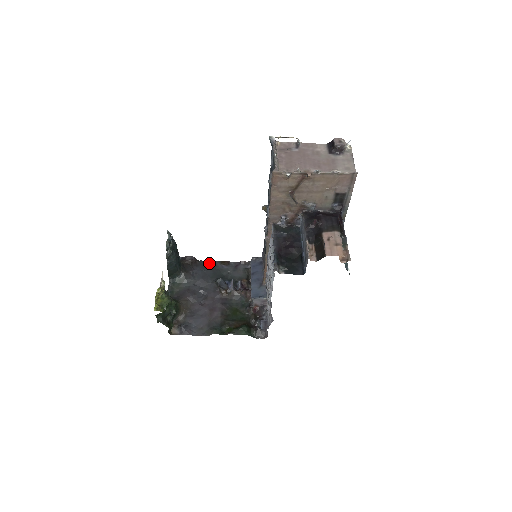
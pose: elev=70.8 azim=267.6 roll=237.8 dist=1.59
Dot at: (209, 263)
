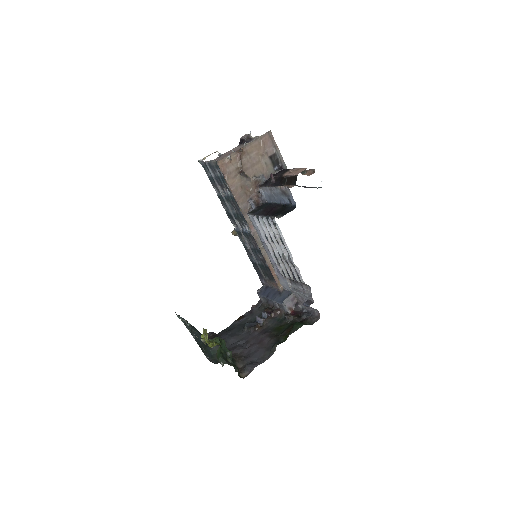
Dot at: (228, 328)
